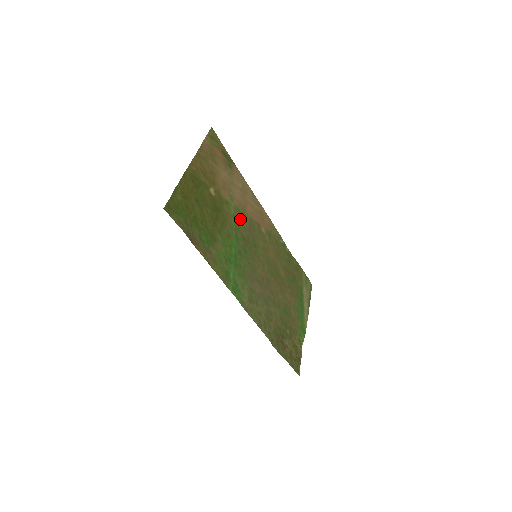
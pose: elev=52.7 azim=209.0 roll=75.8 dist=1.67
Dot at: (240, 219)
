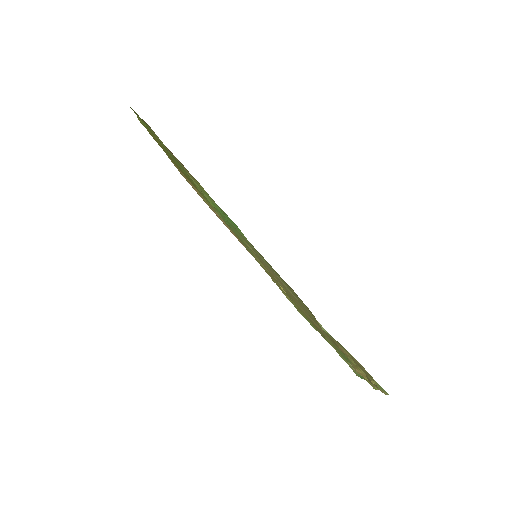
Dot at: occluded
